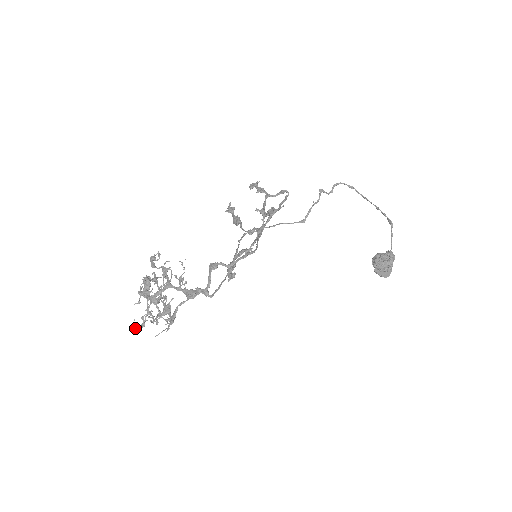
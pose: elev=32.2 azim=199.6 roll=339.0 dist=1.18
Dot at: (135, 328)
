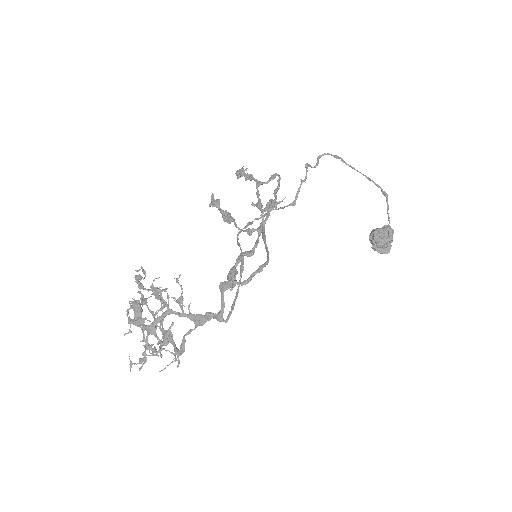
Dot at: (132, 363)
